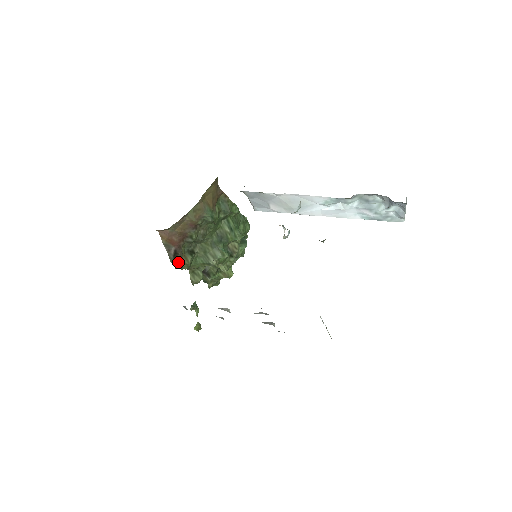
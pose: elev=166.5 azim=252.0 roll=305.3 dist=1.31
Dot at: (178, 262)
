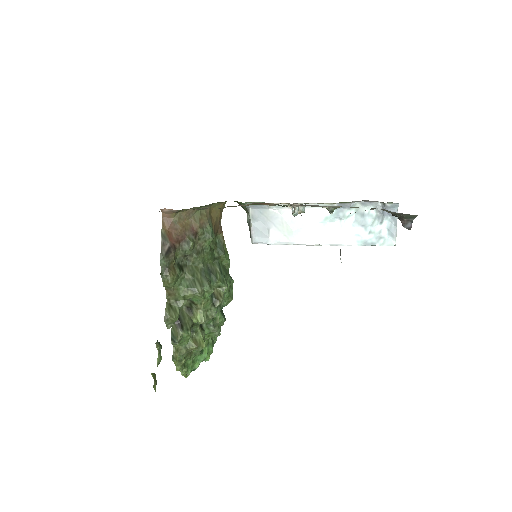
Dot at: (166, 266)
